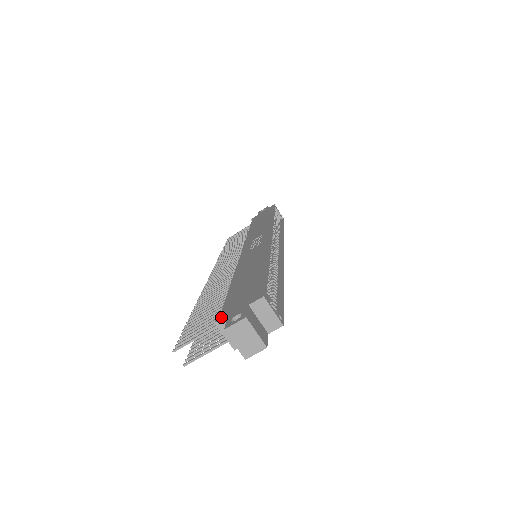
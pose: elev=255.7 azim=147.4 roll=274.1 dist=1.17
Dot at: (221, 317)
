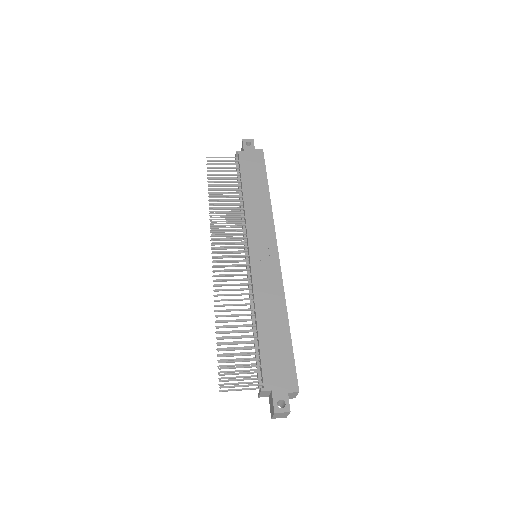
Dot at: (266, 388)
